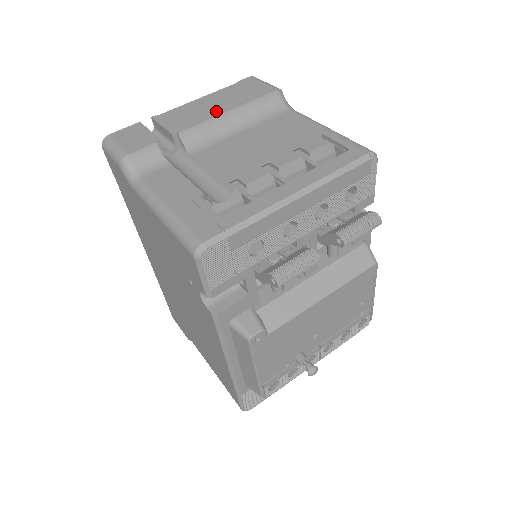
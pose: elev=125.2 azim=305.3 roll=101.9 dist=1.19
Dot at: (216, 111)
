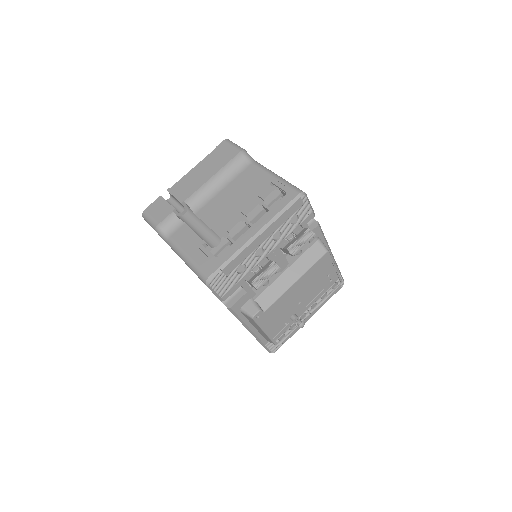
Dot at: (204, 178)
